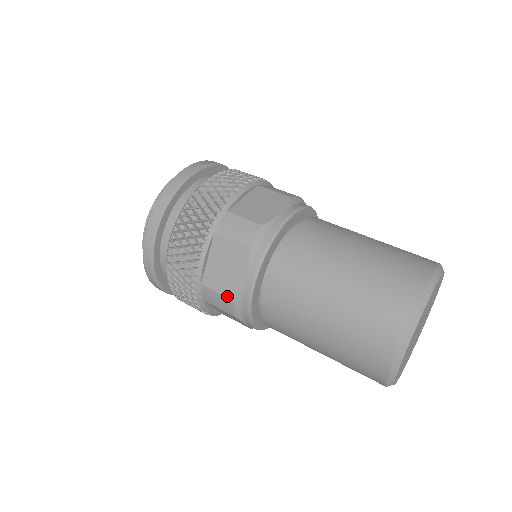
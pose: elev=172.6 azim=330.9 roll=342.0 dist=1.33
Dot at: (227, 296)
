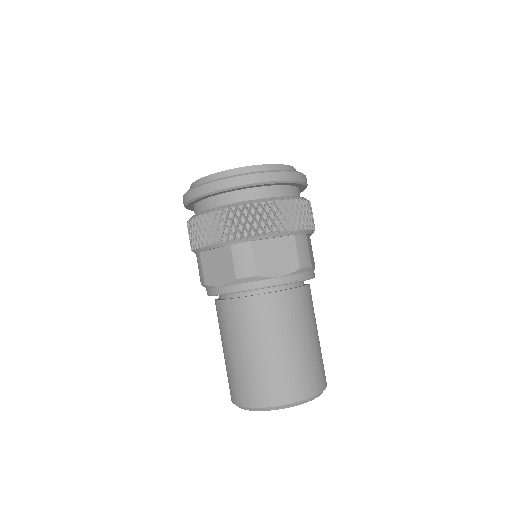
Dot at: (204, 278)
